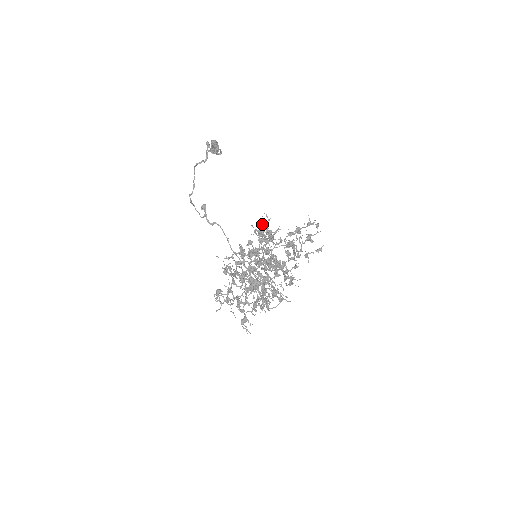
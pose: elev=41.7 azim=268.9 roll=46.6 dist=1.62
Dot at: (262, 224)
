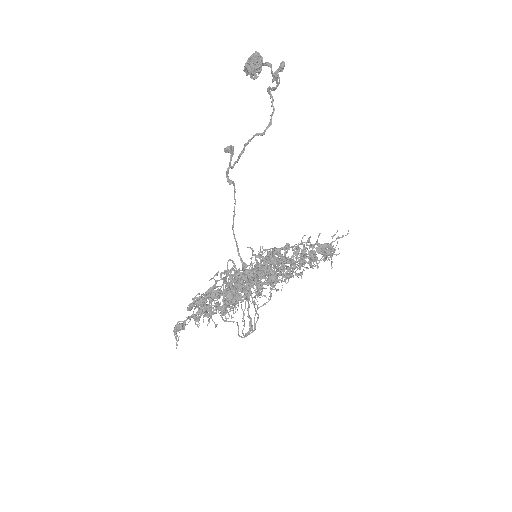
Dot at: occluded
